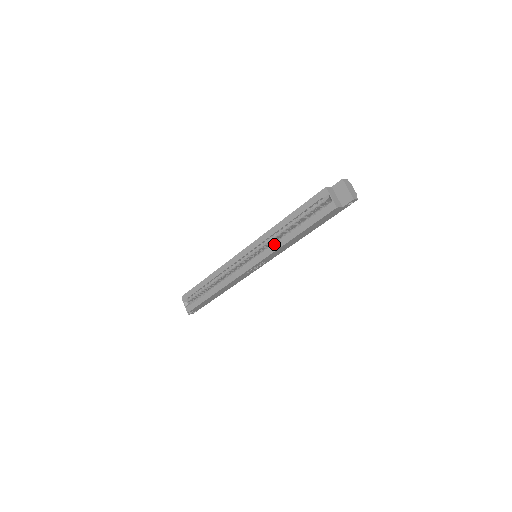
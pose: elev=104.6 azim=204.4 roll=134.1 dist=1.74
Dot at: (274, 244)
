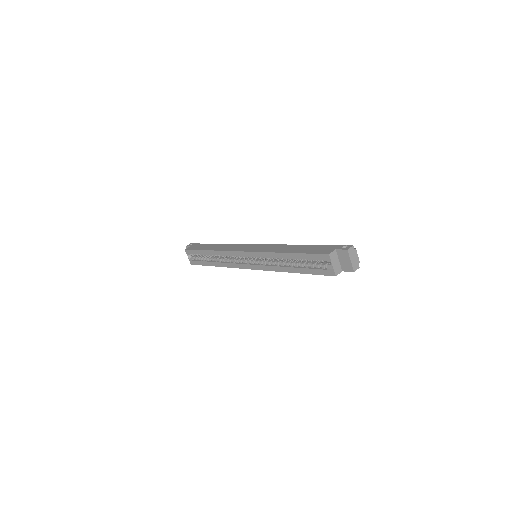
Dot at: (273, 266)
